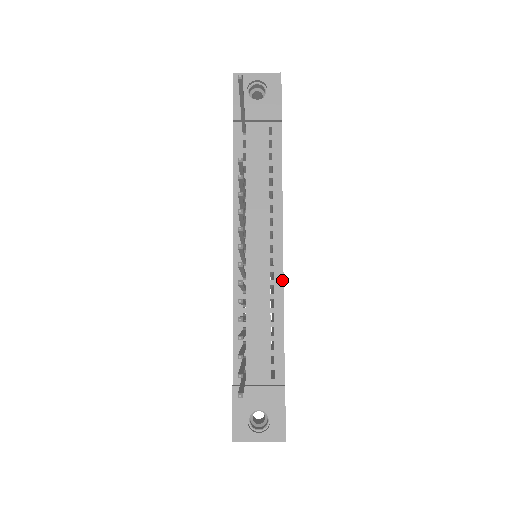
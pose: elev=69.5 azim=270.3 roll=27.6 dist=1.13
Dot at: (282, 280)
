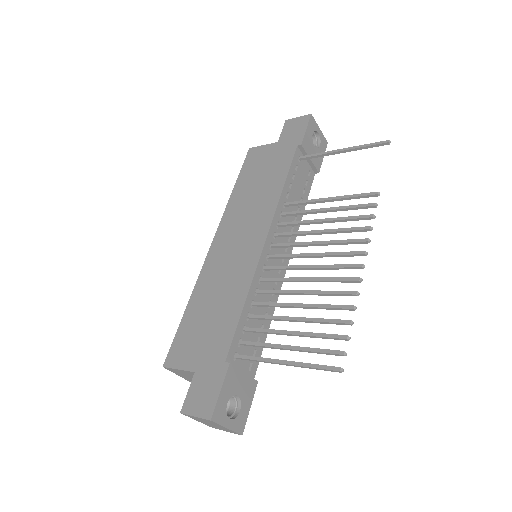
Dot at: (280, 289)
